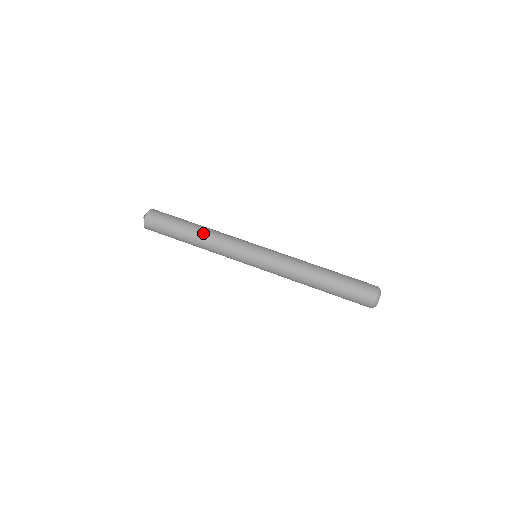
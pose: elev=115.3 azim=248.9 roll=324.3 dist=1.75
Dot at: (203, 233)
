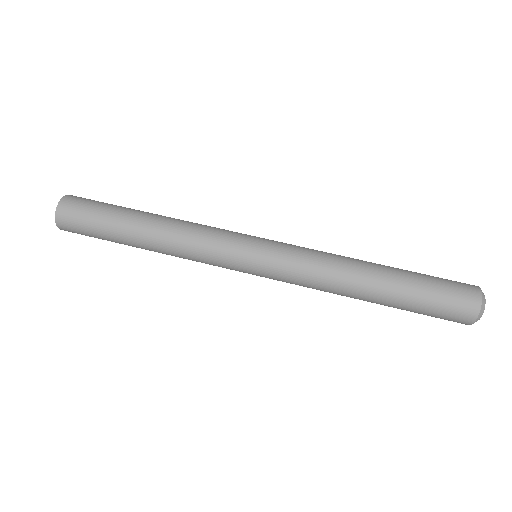
Dot at: occluded
